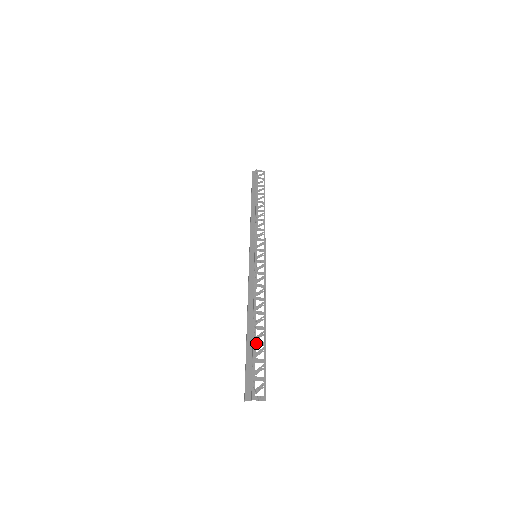
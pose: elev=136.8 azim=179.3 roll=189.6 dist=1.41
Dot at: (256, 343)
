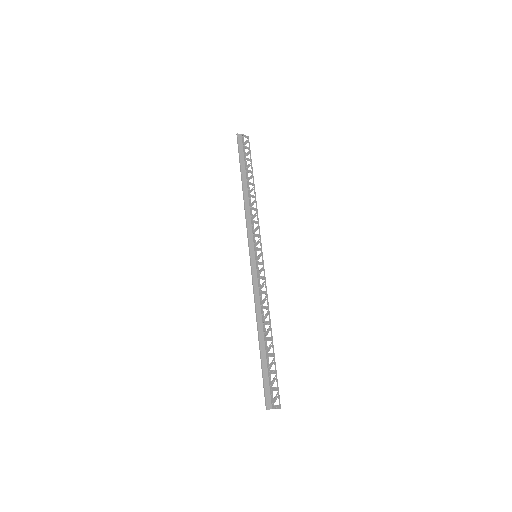
Dot at: (269, 355)
